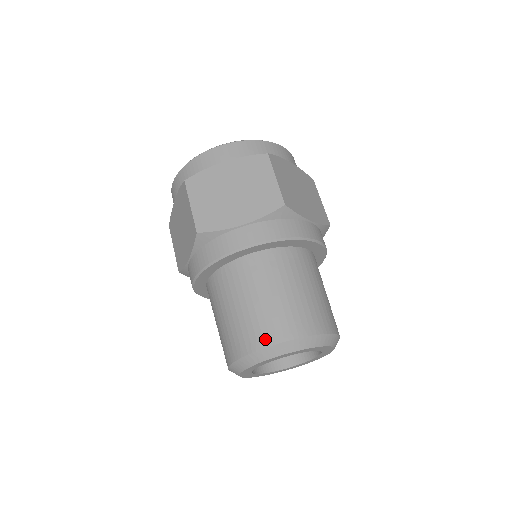
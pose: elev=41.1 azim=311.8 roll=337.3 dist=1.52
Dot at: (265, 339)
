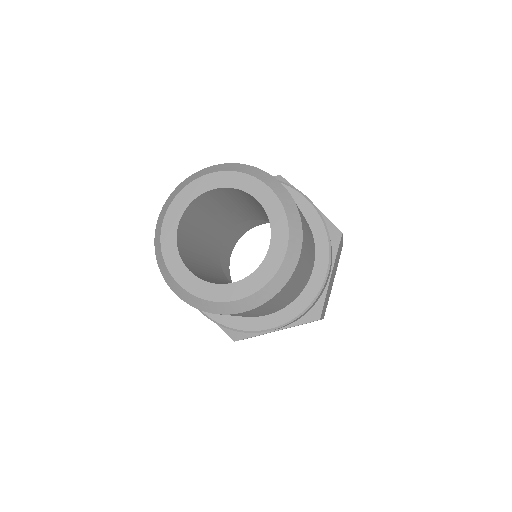
Dot at: occluded
